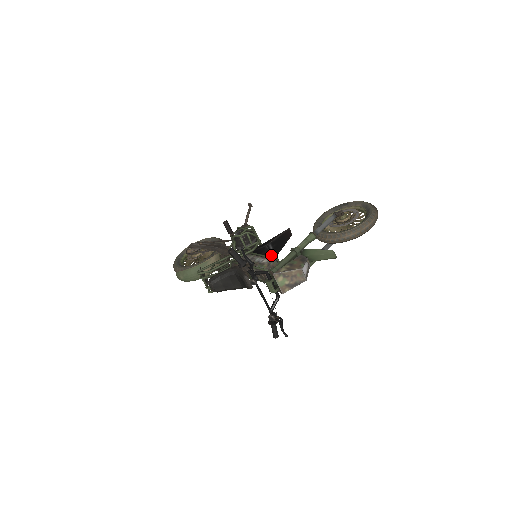
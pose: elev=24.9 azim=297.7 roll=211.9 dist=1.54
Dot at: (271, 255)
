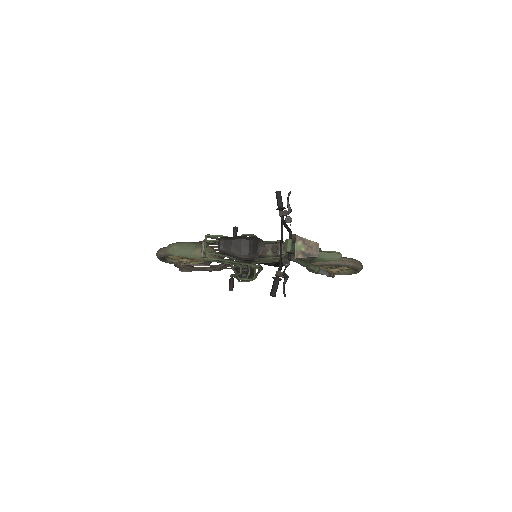
Dot at: occluded
